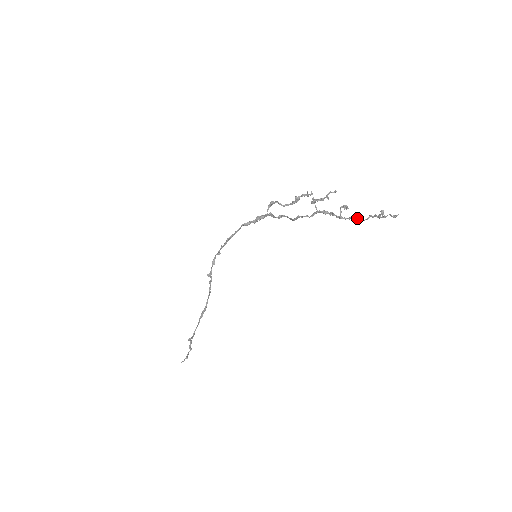
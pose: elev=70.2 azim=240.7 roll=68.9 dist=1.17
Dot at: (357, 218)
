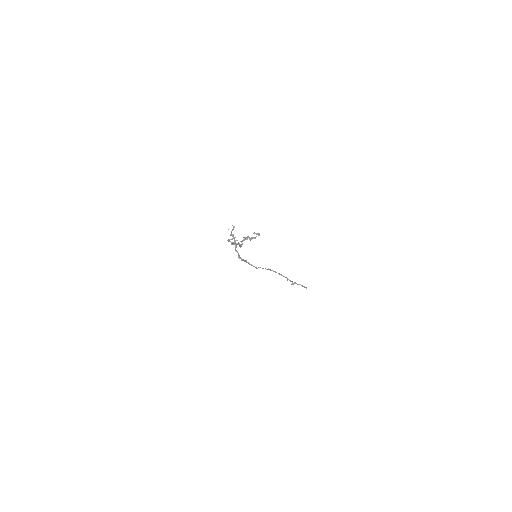
Dot at: occluded
